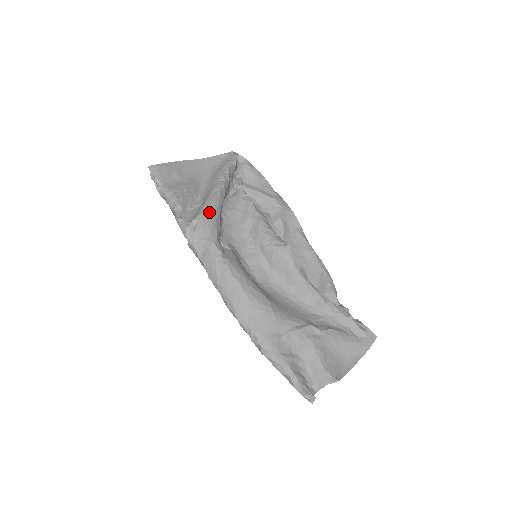
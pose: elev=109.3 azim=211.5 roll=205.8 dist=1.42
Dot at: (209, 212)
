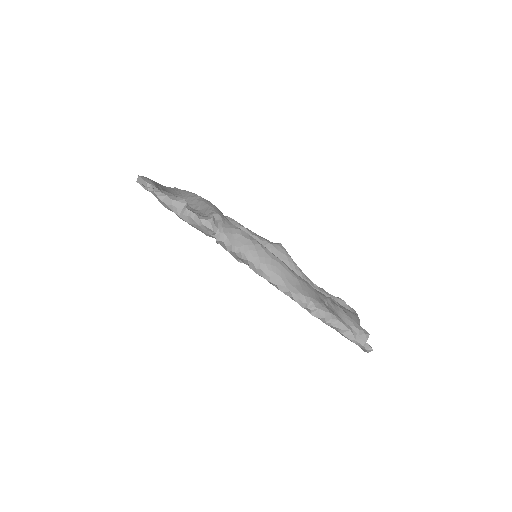
Dot at: (219, 210)
